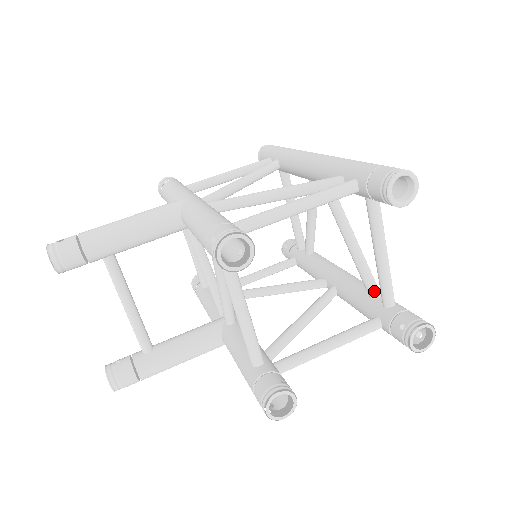
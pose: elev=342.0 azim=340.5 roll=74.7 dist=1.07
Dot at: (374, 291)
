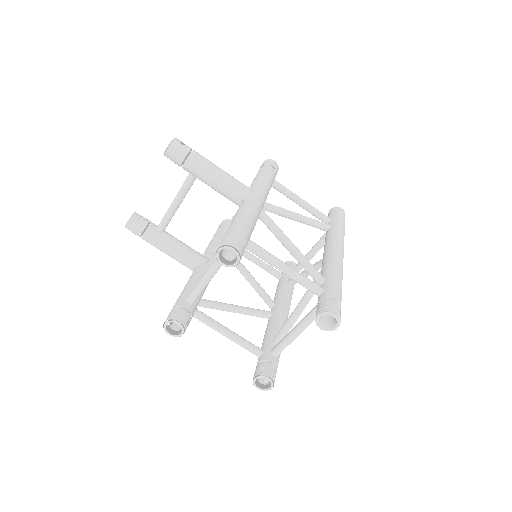
Dot at: (278, 340)
